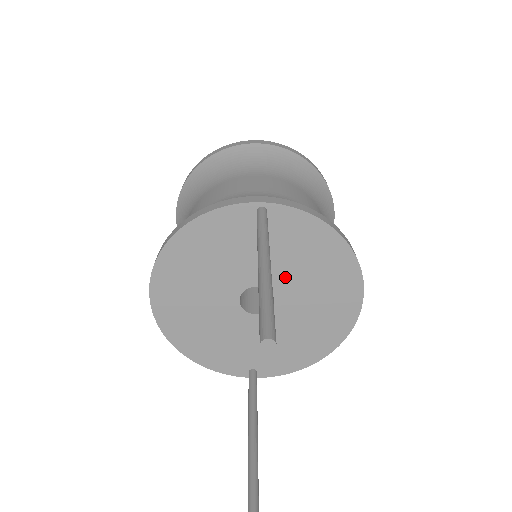
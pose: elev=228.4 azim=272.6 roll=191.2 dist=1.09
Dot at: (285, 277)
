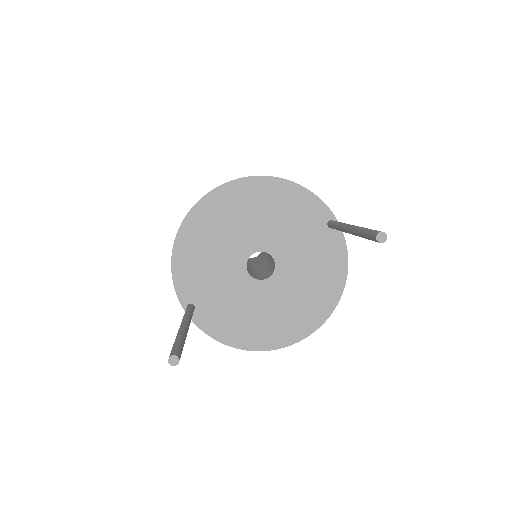
Dot at: (293, 272)
